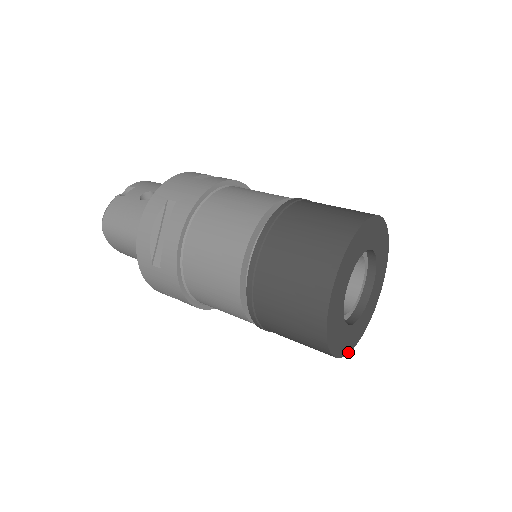
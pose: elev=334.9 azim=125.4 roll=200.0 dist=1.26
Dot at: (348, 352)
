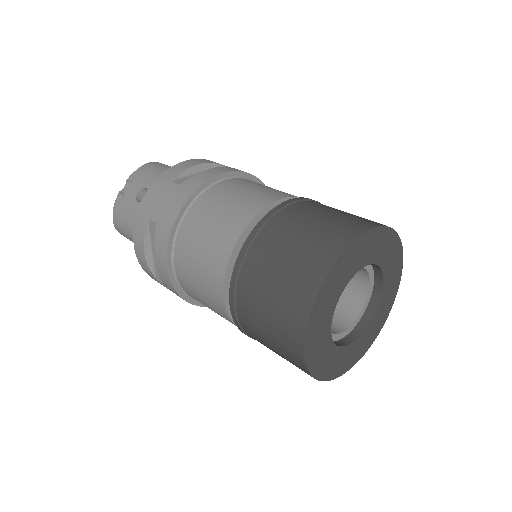
Dot at: (360, 357)
